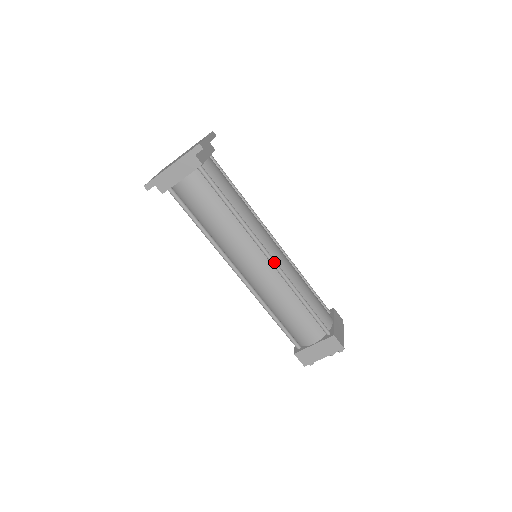
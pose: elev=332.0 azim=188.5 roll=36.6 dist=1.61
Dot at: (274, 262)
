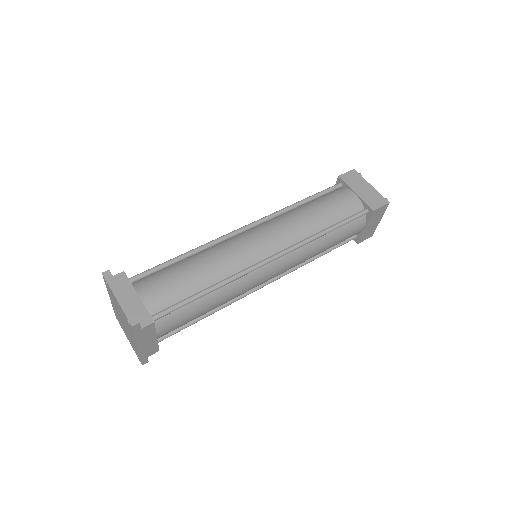
Dot at: (280, 255)
